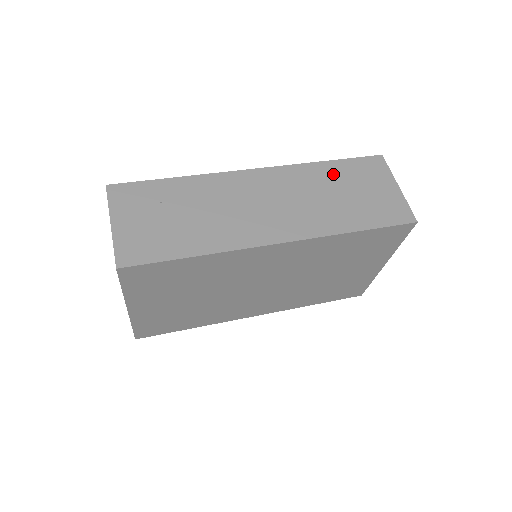
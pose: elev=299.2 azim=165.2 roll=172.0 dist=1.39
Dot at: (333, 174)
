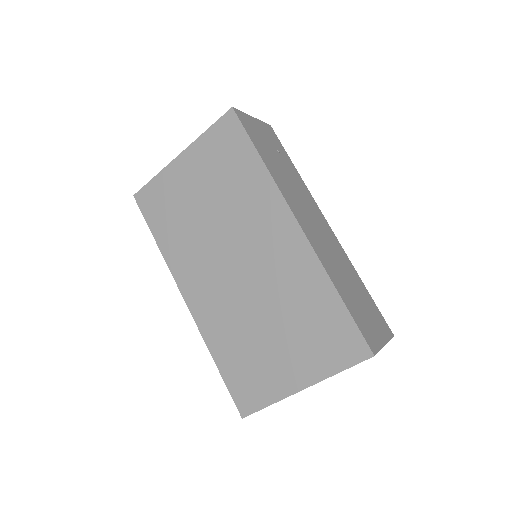
Dot at: (359, 286)
